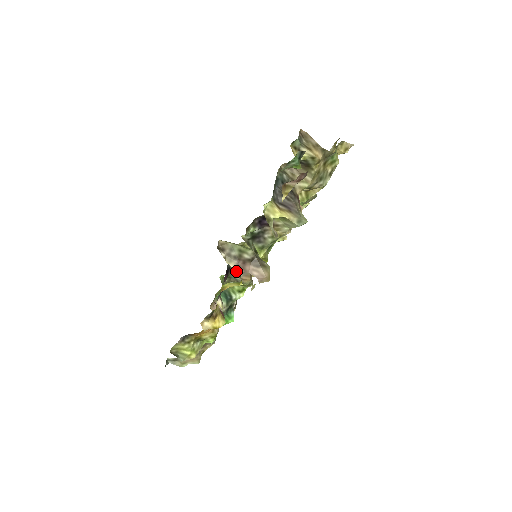
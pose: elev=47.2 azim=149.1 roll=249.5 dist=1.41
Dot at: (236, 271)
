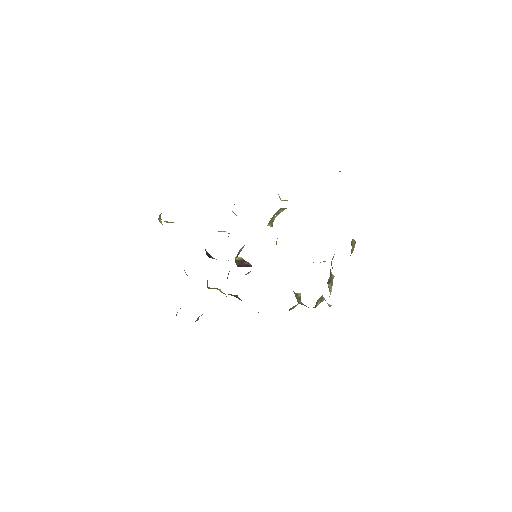
Dot at: (246, 274)
